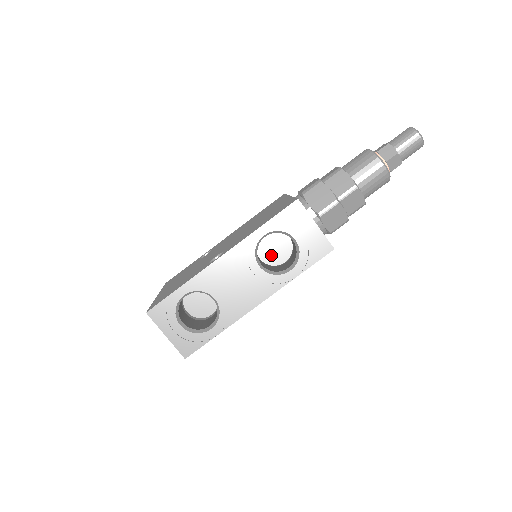
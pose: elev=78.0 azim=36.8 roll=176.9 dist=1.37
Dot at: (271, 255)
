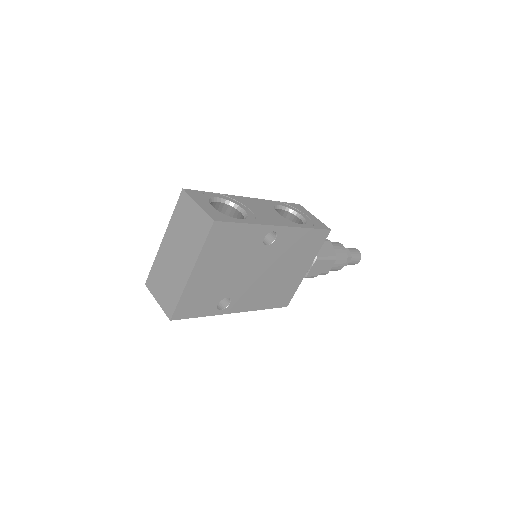
Dot at: occluded
